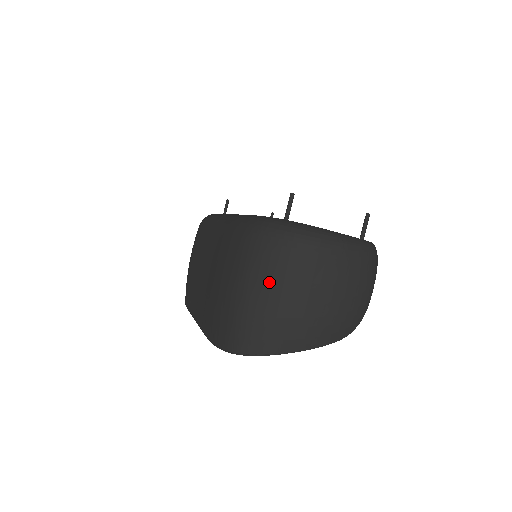
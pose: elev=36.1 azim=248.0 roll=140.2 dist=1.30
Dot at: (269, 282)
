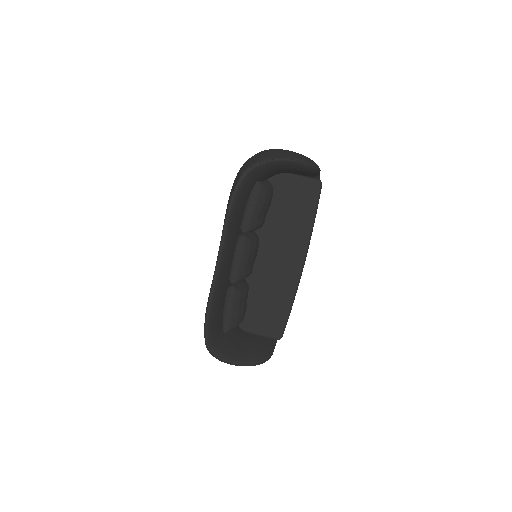
Dot at: occluded
